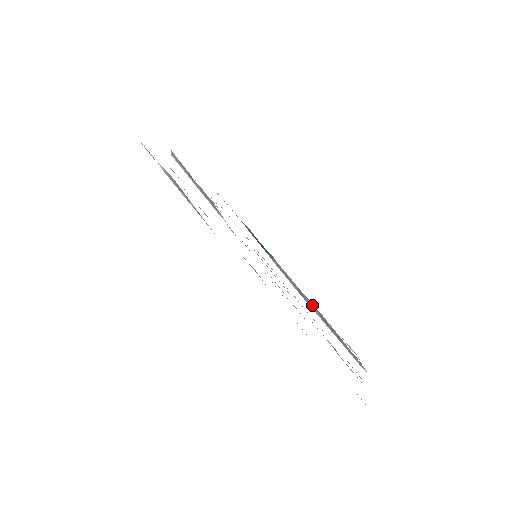
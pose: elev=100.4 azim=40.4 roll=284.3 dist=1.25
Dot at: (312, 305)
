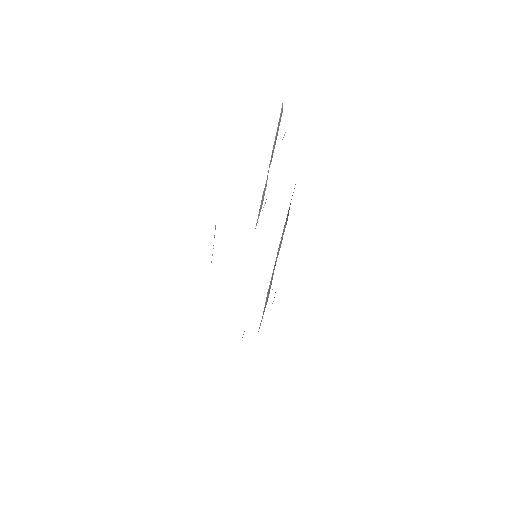
Dot at: (272, 278)
